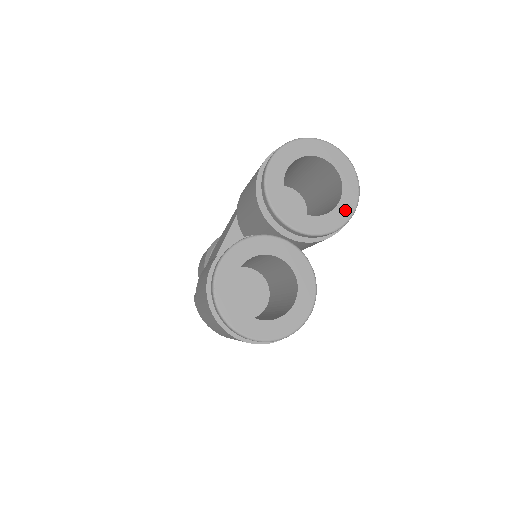
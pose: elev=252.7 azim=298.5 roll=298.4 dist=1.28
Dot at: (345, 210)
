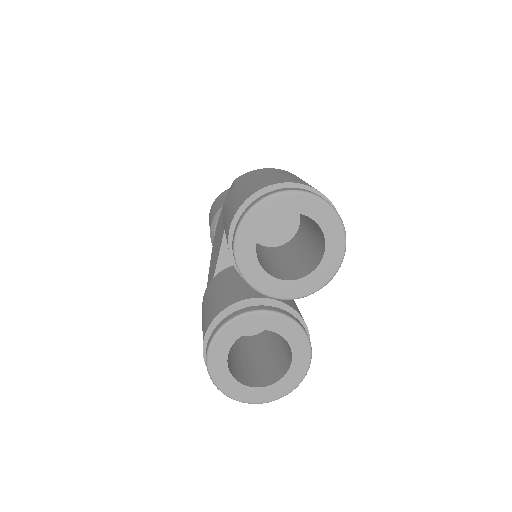
Dot at: (331, 263)
